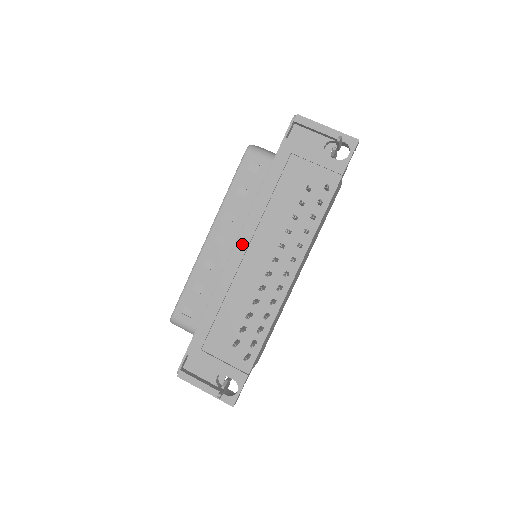
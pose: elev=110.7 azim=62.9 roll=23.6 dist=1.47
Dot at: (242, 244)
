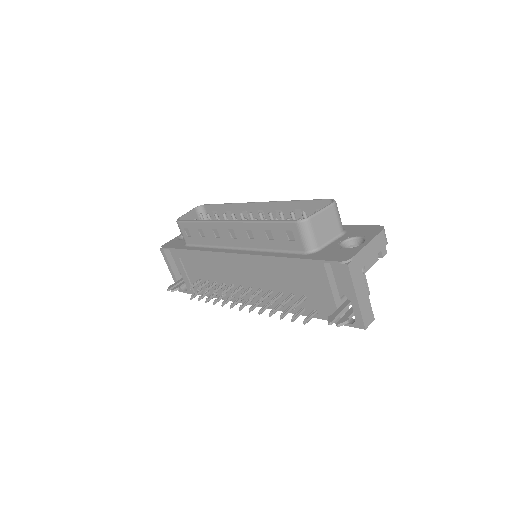
Dot at: (239, 259)
